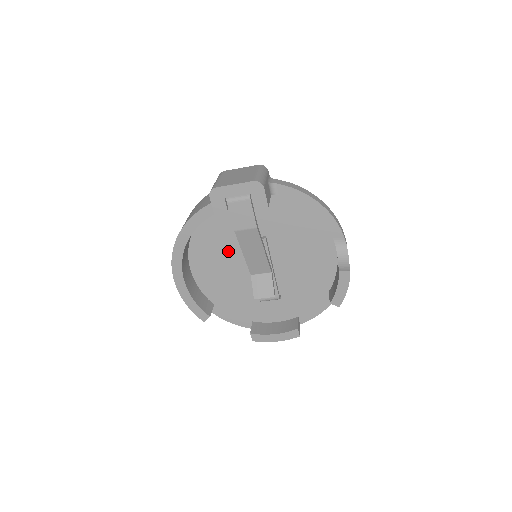
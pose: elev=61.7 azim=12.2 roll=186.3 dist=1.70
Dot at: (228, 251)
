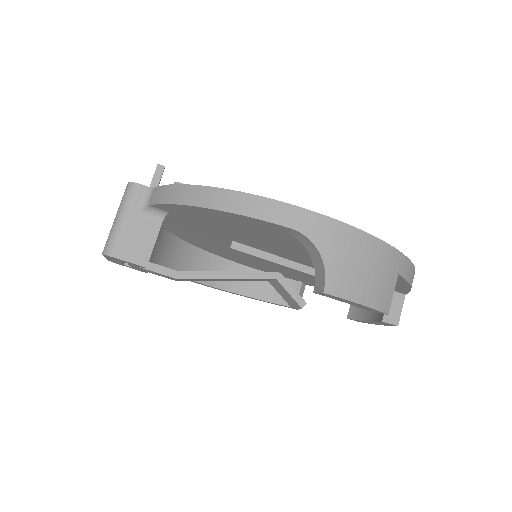
Dot at: occluded
